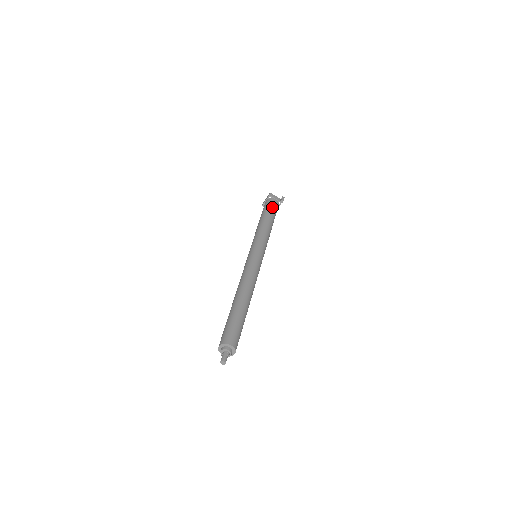
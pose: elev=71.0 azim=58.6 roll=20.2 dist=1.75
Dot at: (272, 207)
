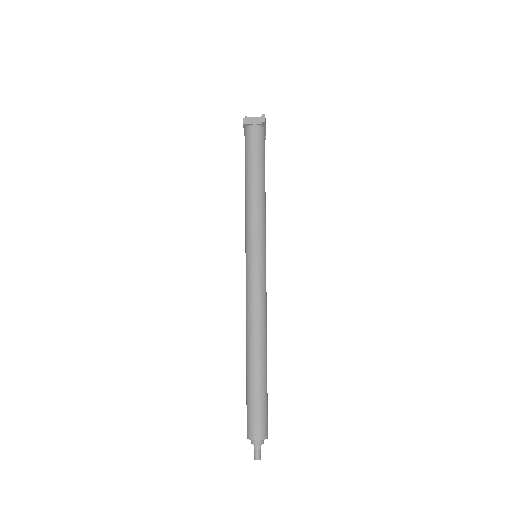
Dot at: (253, 147)
